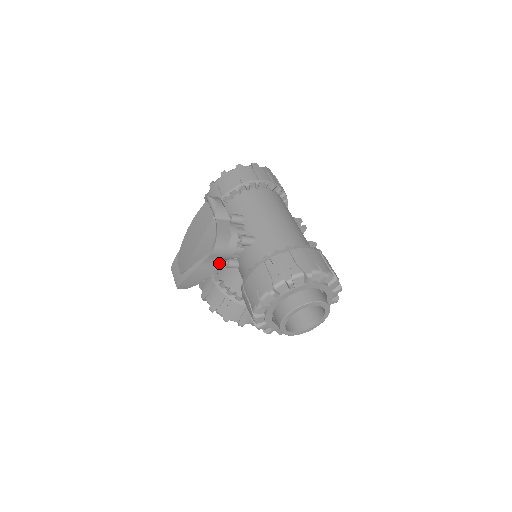
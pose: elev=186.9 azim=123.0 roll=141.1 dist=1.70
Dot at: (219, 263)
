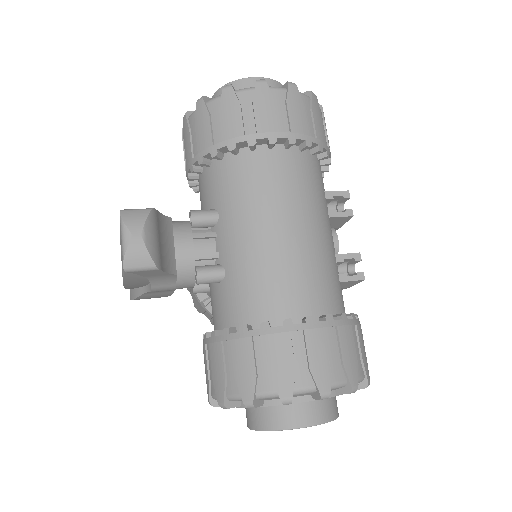
Dot at: occluded
